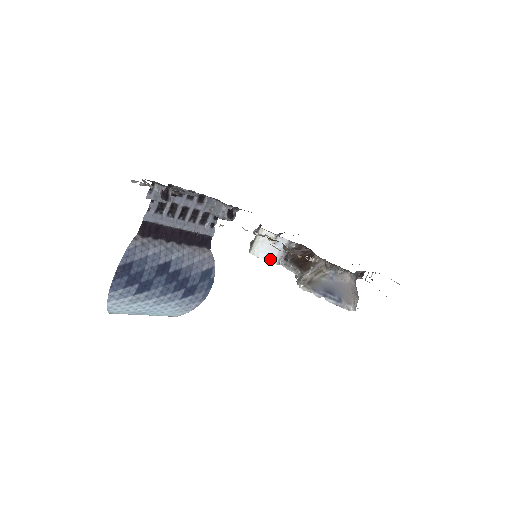
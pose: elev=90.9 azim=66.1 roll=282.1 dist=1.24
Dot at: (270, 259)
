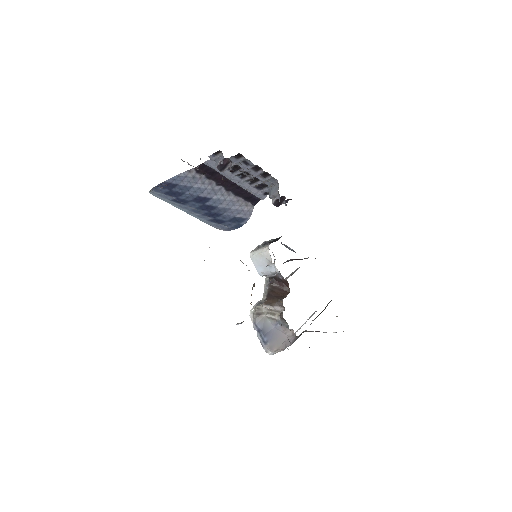
Dot at: (259, 270)
